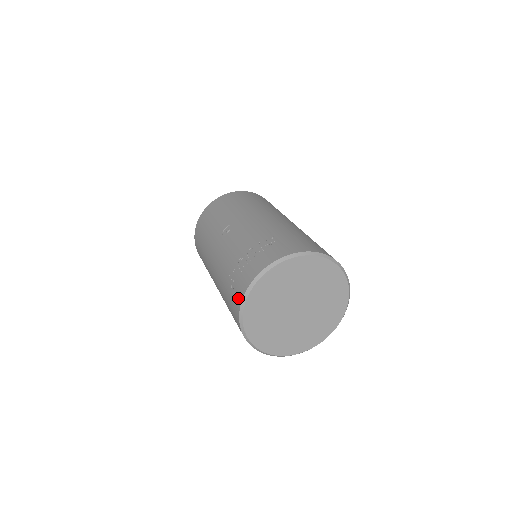
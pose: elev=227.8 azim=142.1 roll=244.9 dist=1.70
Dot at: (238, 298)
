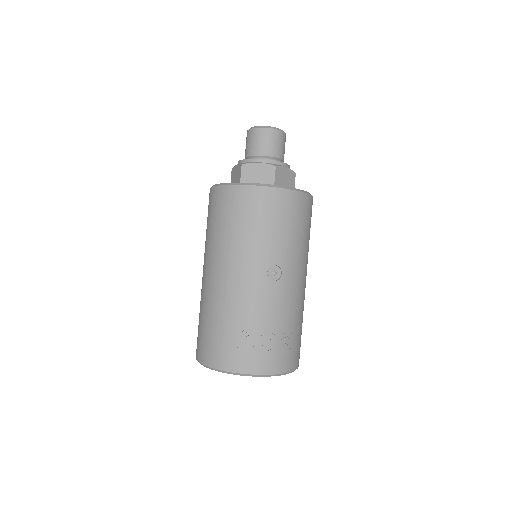
Dot at: (234, 364)
